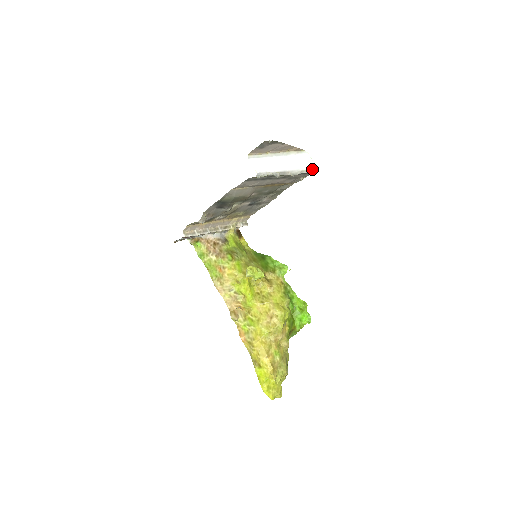
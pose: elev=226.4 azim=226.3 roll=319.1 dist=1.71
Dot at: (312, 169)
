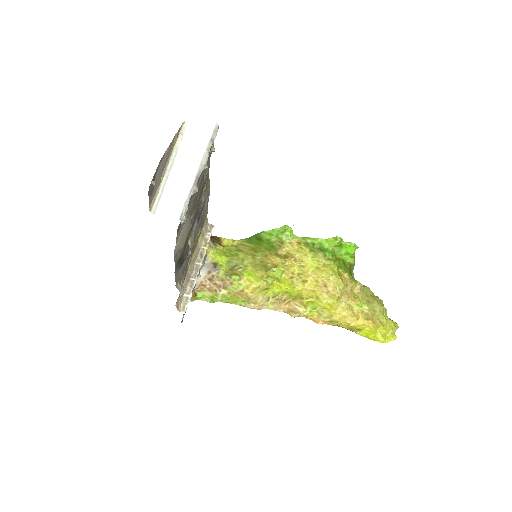
Dot at: (212, 132)
